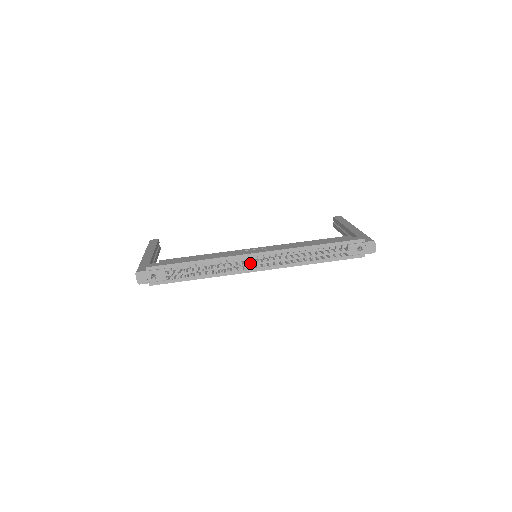
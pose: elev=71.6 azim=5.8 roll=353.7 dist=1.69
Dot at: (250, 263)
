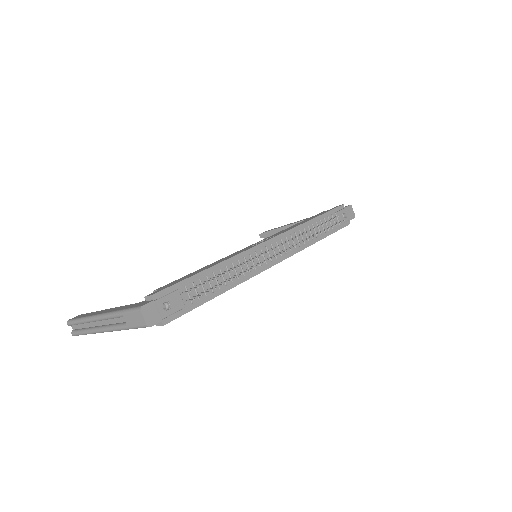
Dot at: (266, 255)
